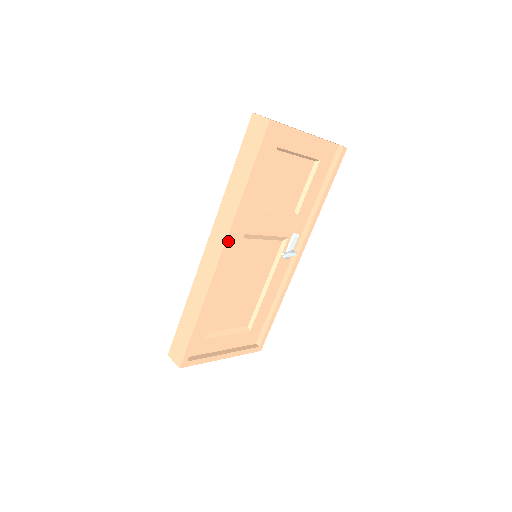
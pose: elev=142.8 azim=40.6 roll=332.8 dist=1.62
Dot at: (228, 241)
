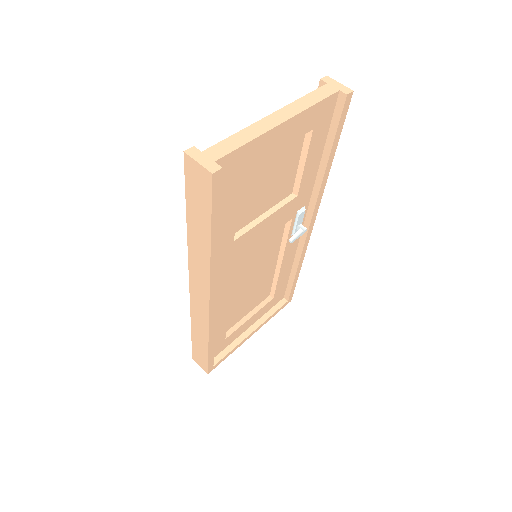
Dot at: (212, 291)
